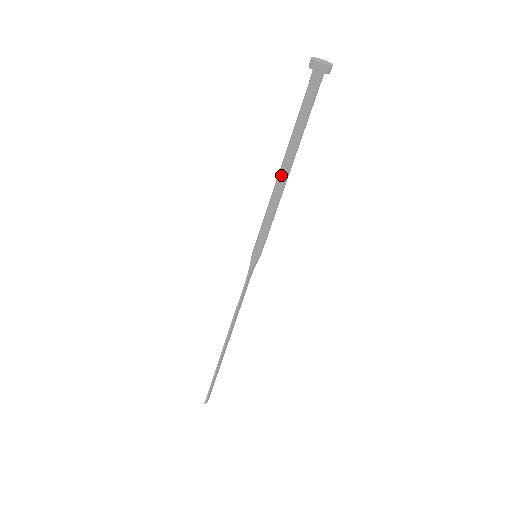
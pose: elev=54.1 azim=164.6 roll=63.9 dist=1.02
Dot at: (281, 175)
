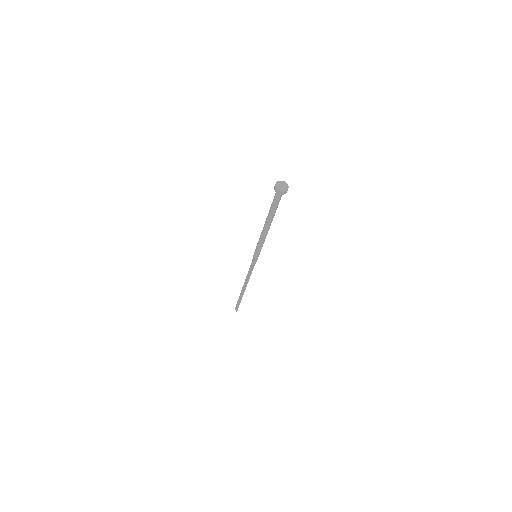
Dot at: (268, 229)
